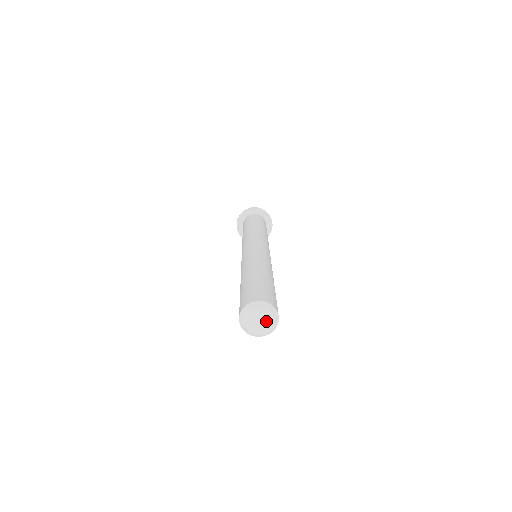
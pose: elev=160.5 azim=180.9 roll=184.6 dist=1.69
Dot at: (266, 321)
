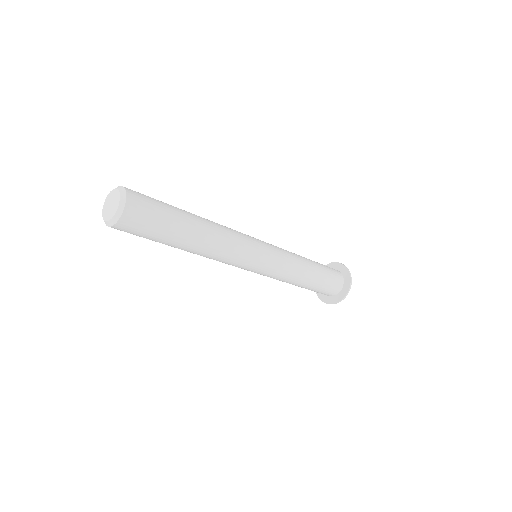
Dot at: (115, 204)
